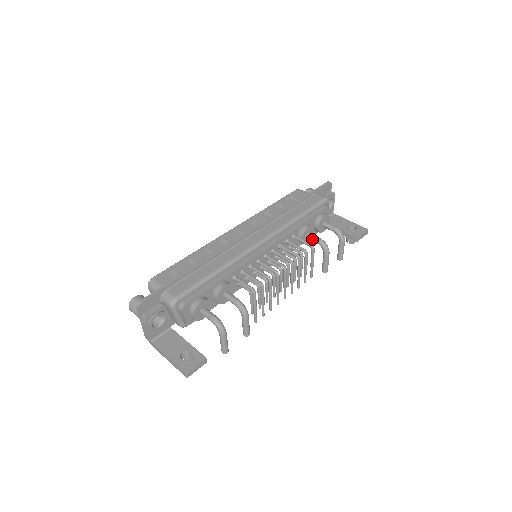
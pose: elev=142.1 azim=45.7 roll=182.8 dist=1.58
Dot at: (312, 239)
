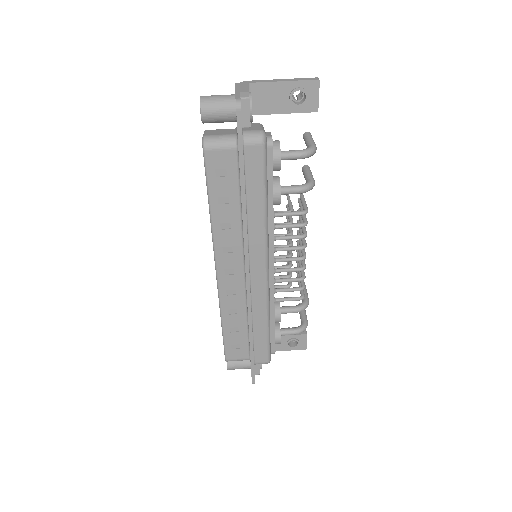
Dot at: occluded
